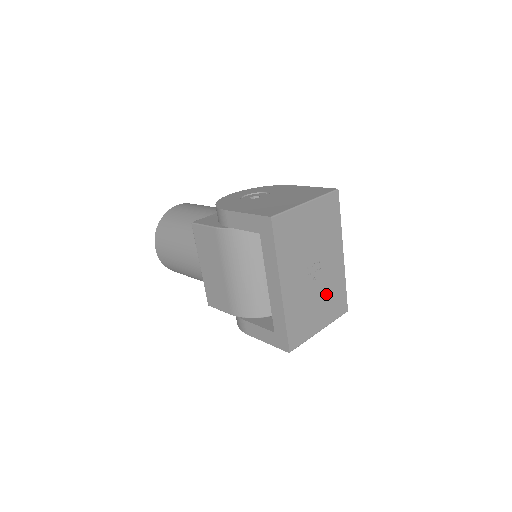
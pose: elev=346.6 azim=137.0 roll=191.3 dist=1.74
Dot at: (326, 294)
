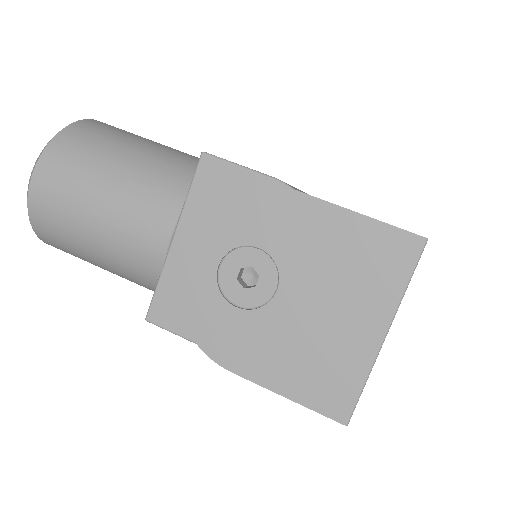
Dot at: occluded
